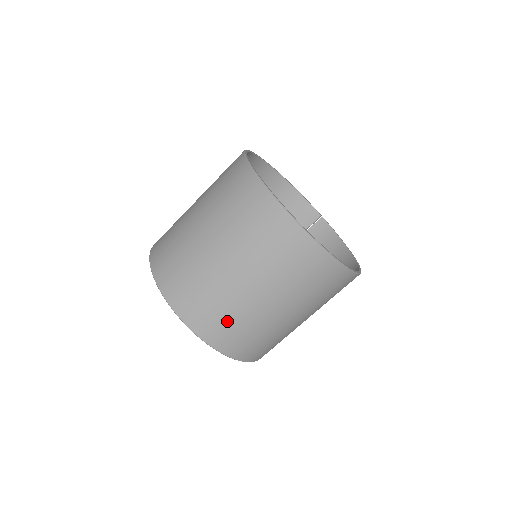
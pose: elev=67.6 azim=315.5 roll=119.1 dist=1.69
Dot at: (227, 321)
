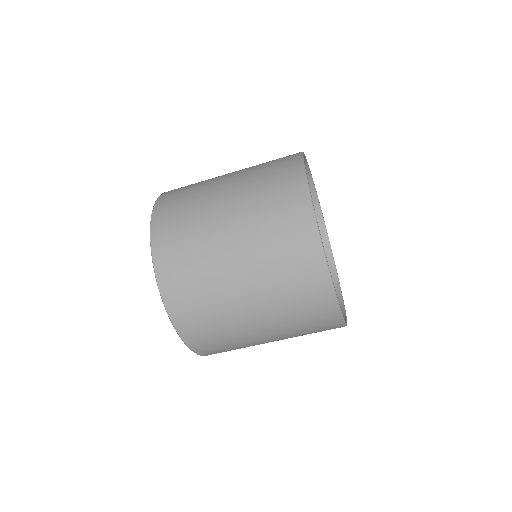
Dot at: occluded
